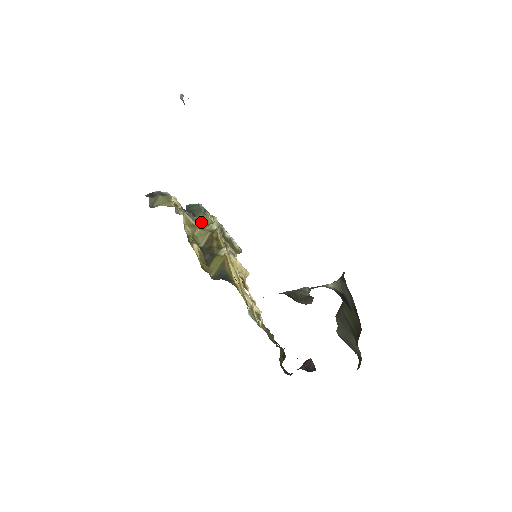
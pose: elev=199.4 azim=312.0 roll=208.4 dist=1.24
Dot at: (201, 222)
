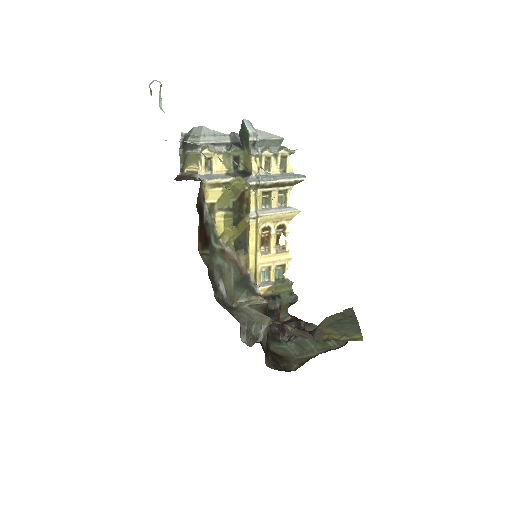
Dot at: (245, 162)
